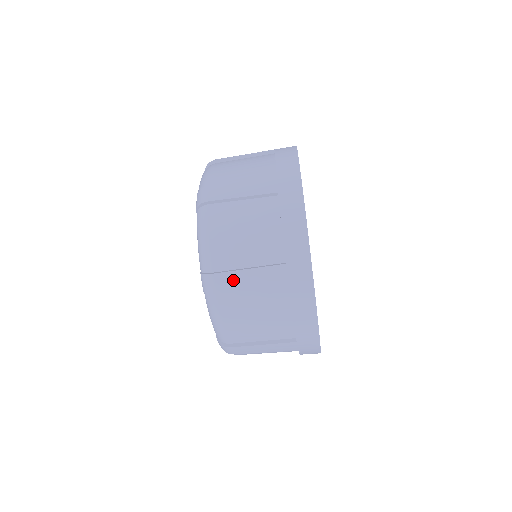
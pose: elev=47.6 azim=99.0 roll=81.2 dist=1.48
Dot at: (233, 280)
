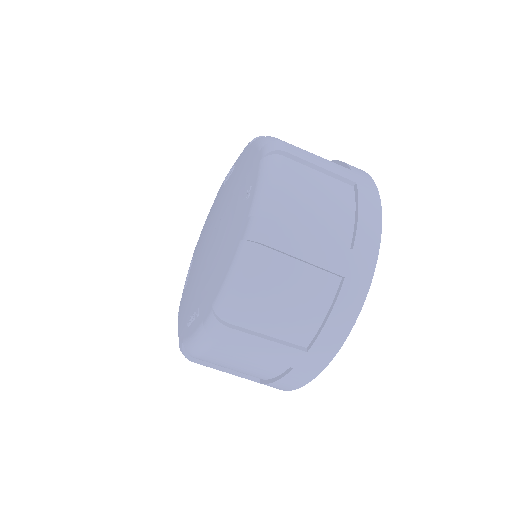
Dot at: (246, 341)
